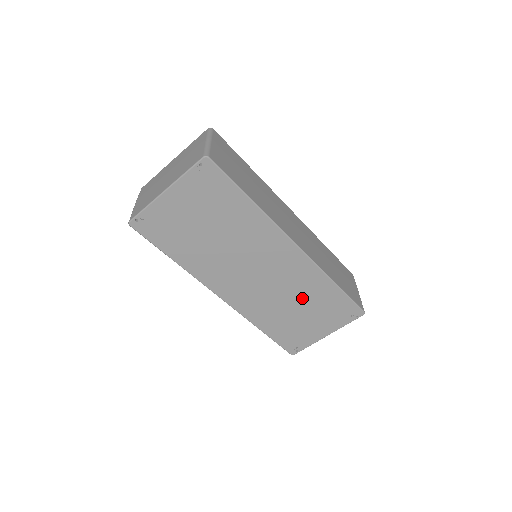
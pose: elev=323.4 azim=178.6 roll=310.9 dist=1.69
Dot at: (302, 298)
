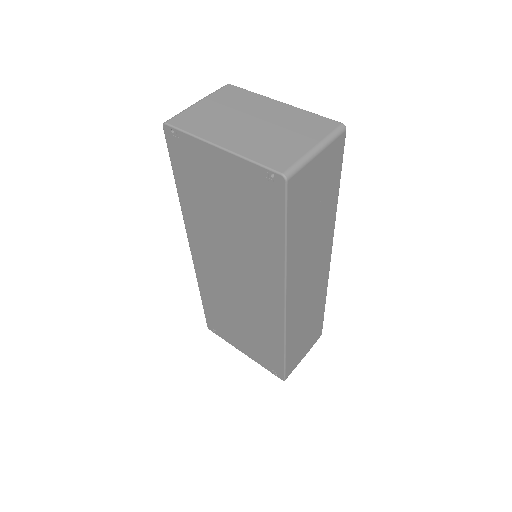
Dot at: (251, 324)
